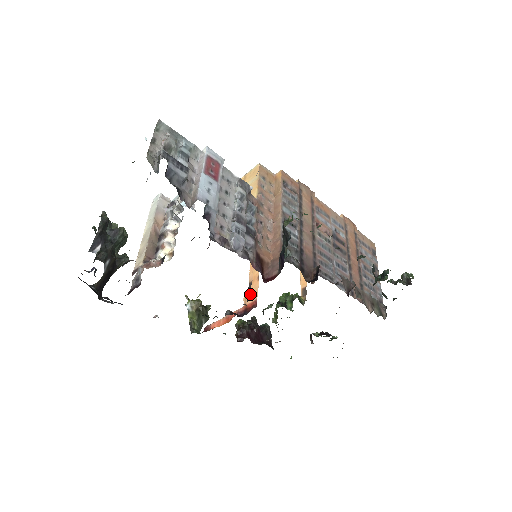
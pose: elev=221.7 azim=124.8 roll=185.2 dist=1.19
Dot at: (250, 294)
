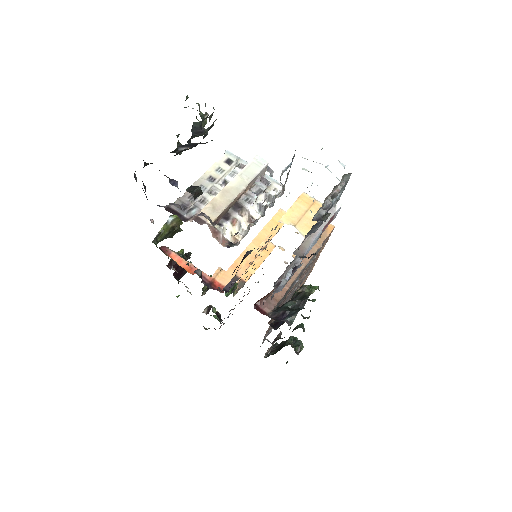
Dot at: (230, 287)
